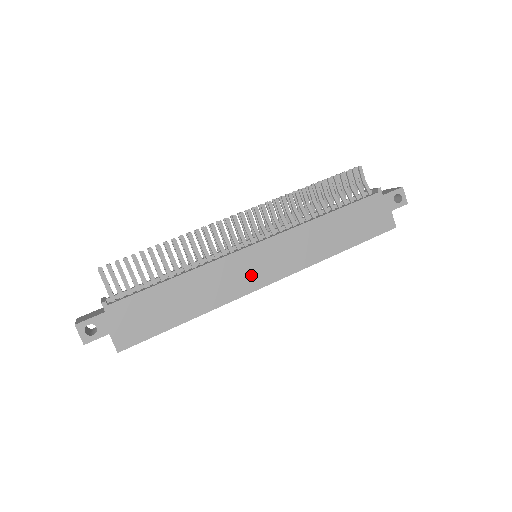
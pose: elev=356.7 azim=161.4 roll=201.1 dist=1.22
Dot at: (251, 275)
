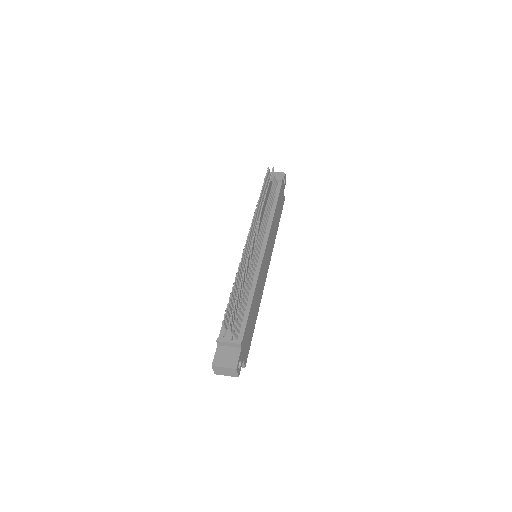
Dot at: (265, 271)
